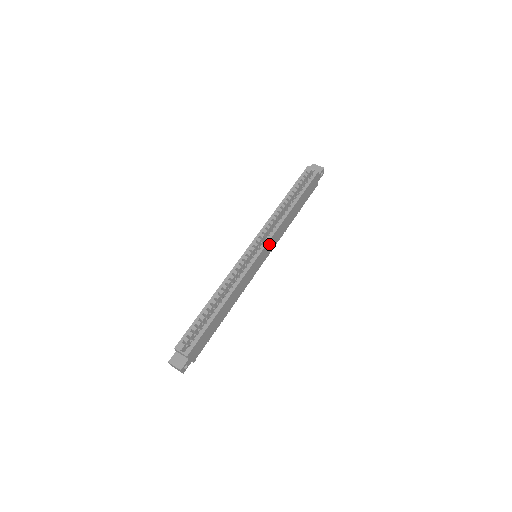
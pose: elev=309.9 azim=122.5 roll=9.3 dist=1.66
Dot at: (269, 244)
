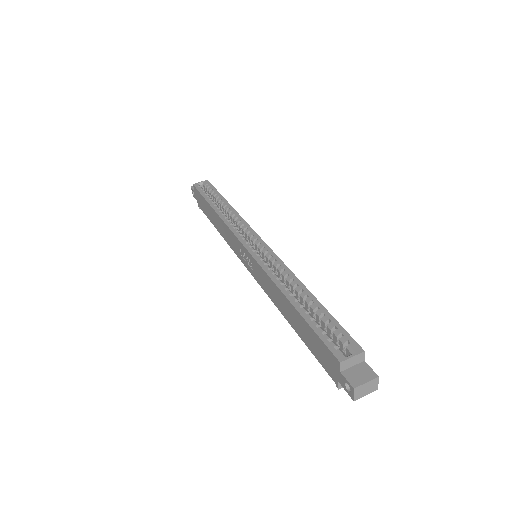
Dot at: occluded
